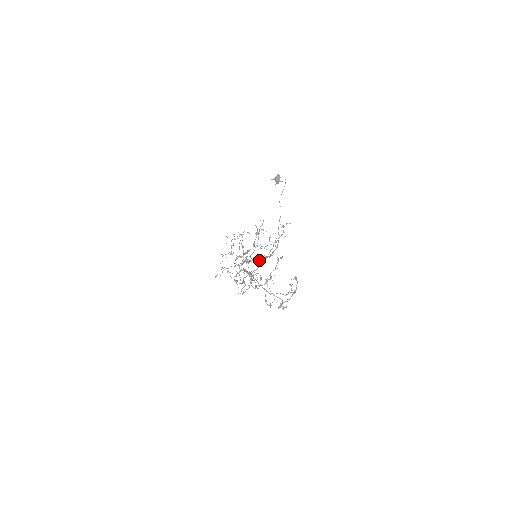
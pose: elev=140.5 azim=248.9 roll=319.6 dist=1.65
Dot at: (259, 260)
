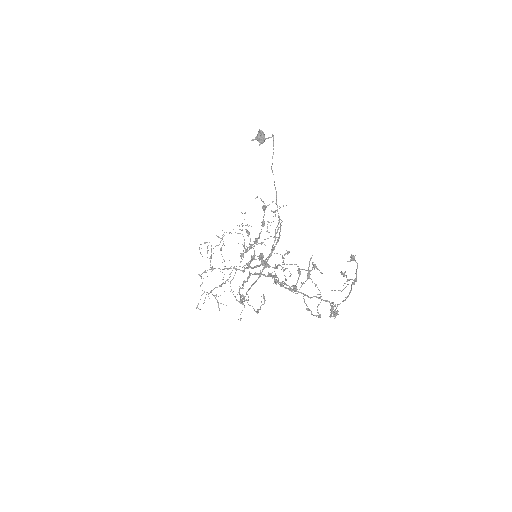
Dot at: (255, 266)
